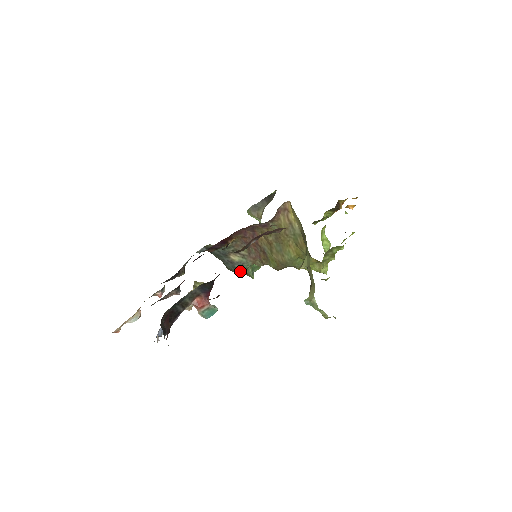
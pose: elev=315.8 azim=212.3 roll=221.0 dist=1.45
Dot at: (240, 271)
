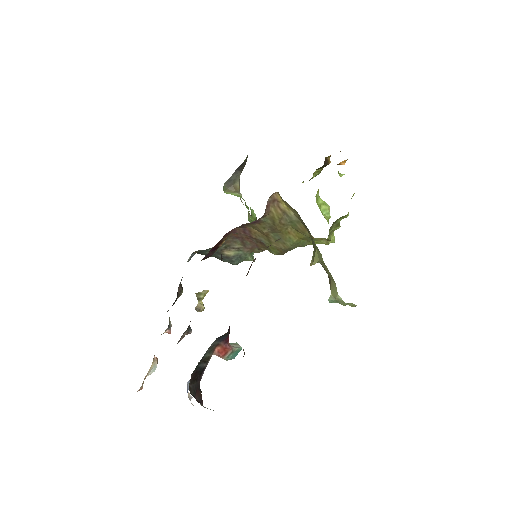
Dot at: (239, 262)
